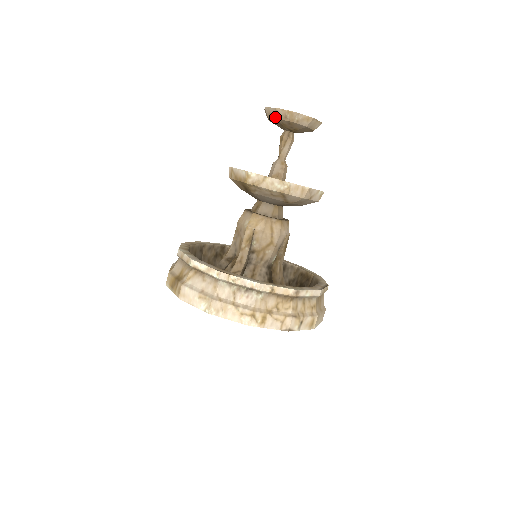
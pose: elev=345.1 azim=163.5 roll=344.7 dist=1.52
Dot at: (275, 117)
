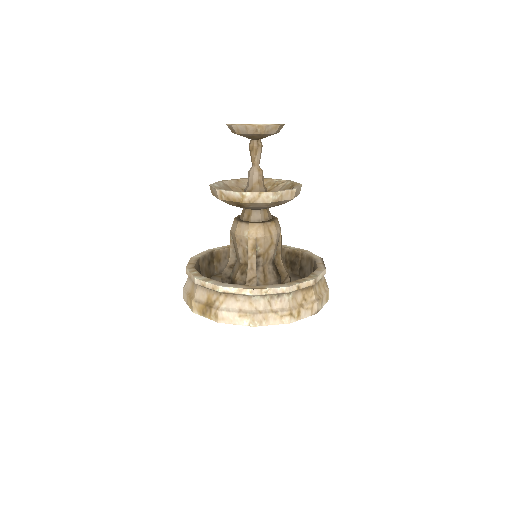
Dot at: (245, 133)
